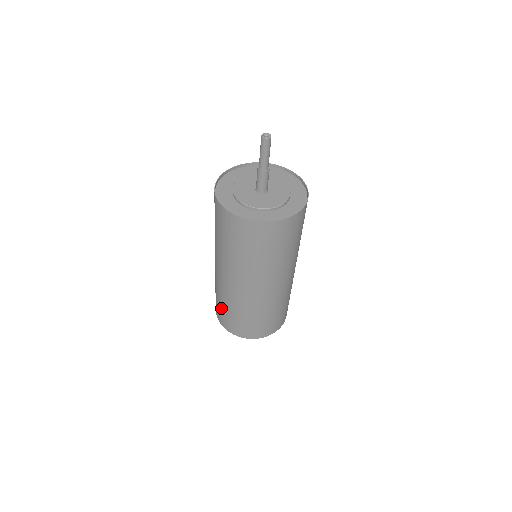
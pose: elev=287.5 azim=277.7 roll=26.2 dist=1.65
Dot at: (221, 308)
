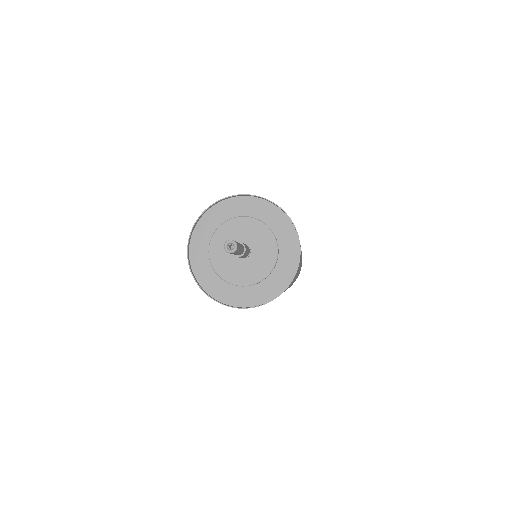
Dot at: occluded
